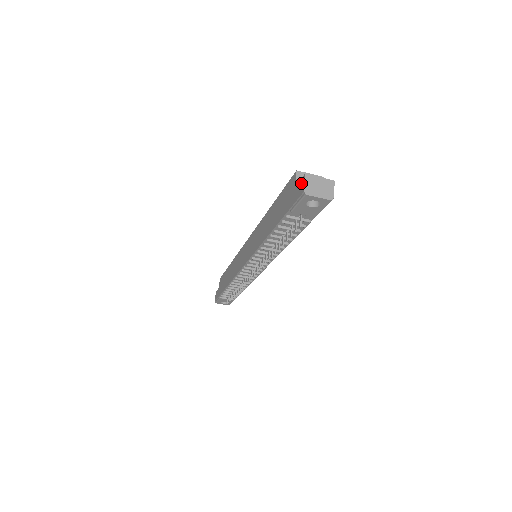
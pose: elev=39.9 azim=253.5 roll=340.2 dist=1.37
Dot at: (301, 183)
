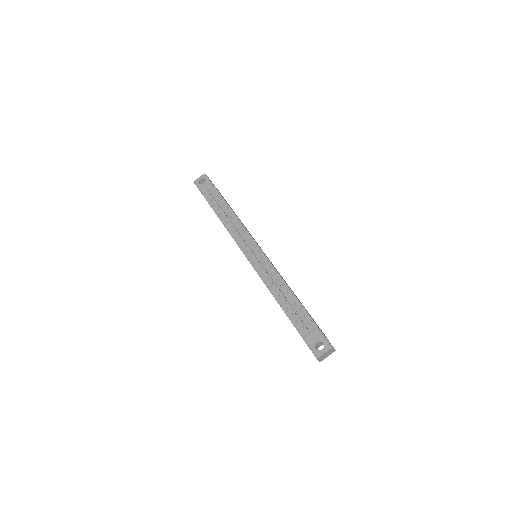
Dot at: occluded
